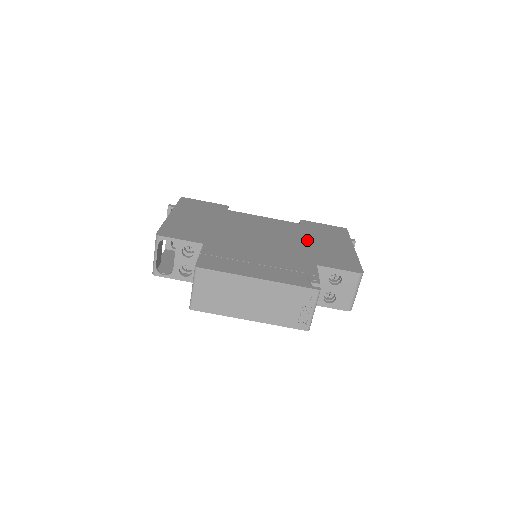
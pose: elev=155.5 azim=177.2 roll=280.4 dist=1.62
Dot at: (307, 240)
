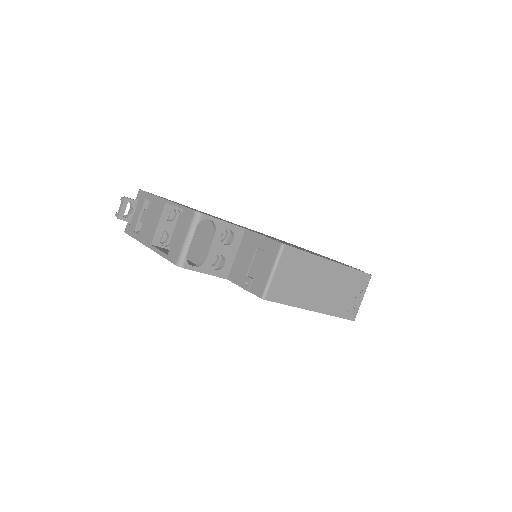
Dot at: occluded
